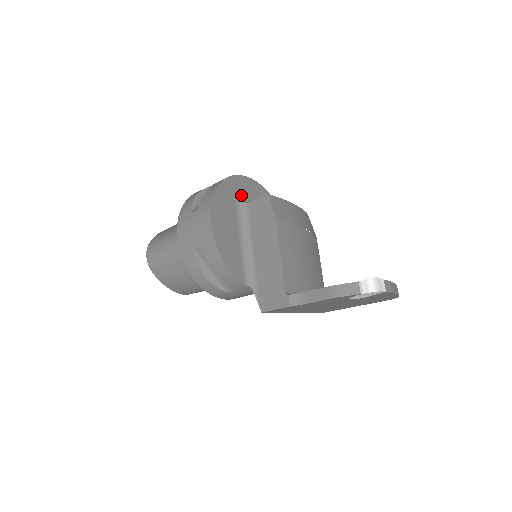
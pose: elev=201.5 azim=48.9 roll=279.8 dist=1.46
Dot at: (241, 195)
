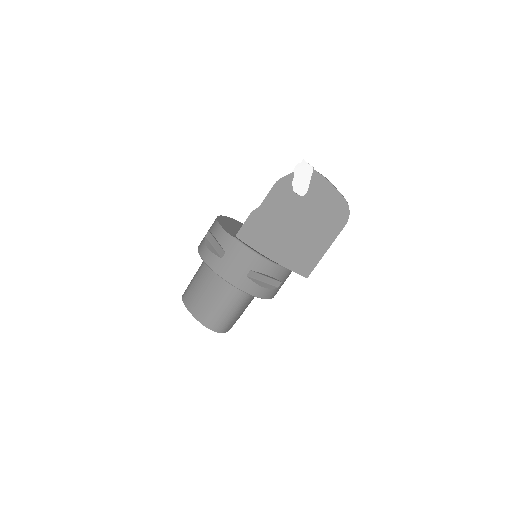
Dot at: occluded
